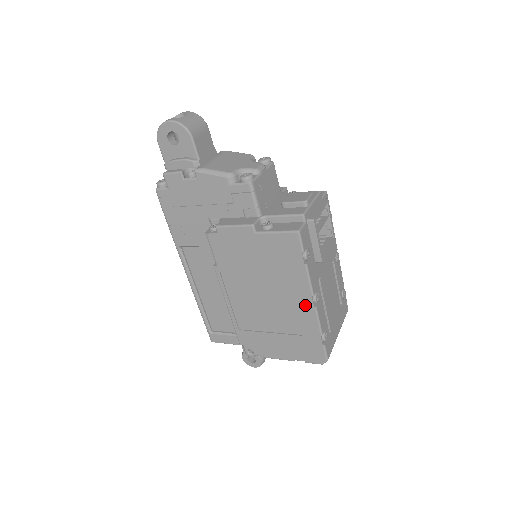
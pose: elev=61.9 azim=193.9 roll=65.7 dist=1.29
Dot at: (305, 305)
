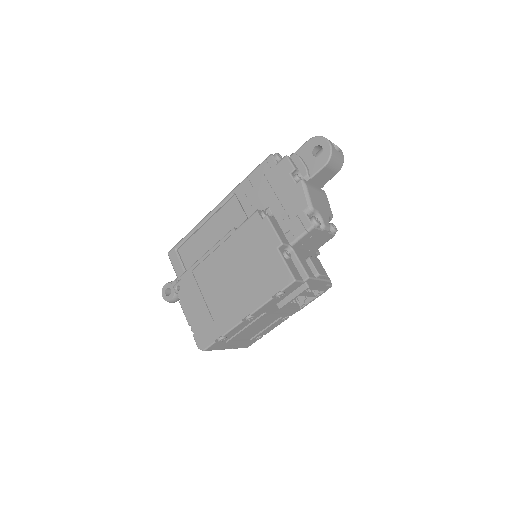
Dot at: (240, 312)
